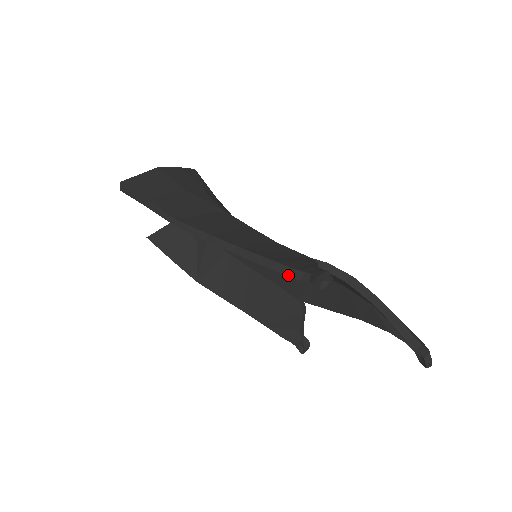
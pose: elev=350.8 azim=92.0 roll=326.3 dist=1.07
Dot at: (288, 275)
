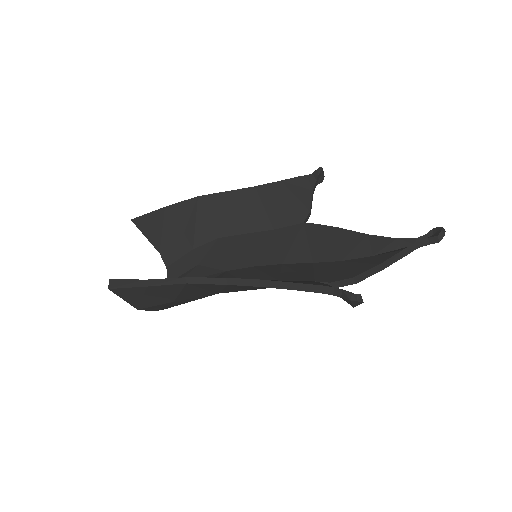
Dot at: (298, 177)
